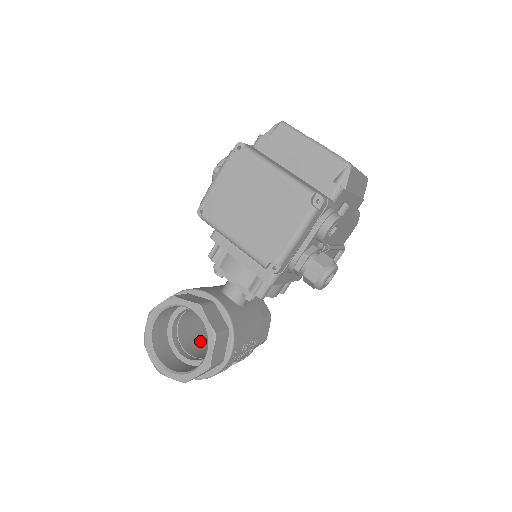
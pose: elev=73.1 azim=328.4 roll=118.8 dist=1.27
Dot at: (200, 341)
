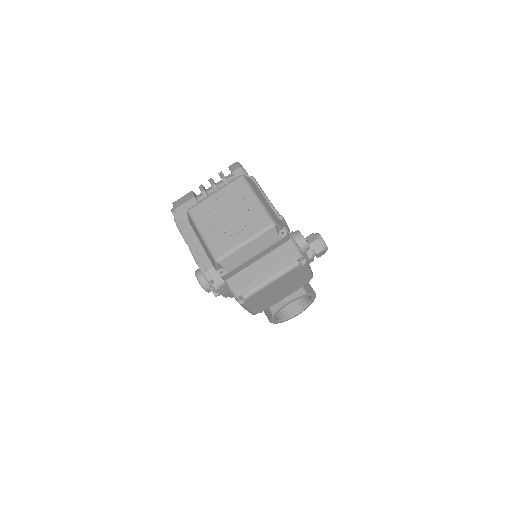
Dot at: occluded
